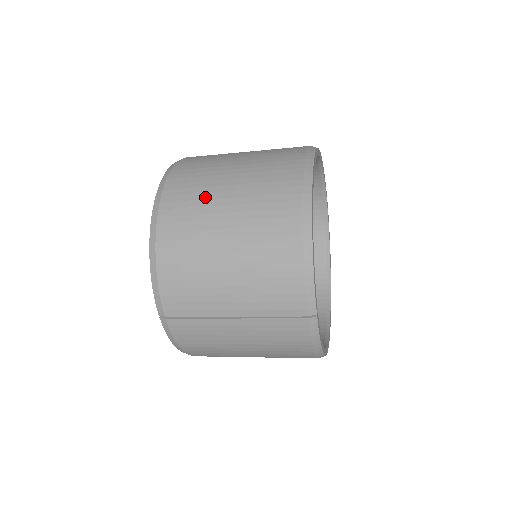
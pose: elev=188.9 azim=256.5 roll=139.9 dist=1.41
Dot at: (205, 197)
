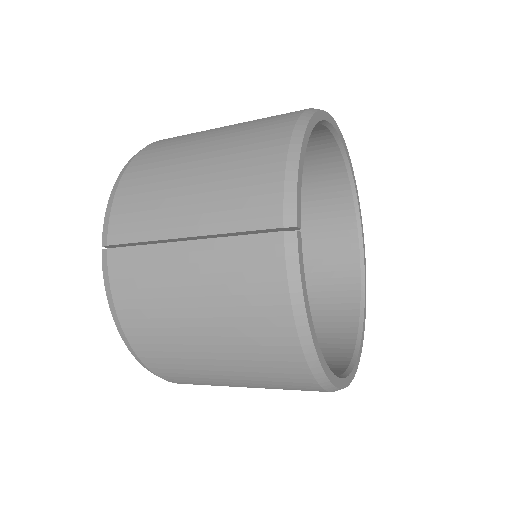
Dot at: (199, 132)
